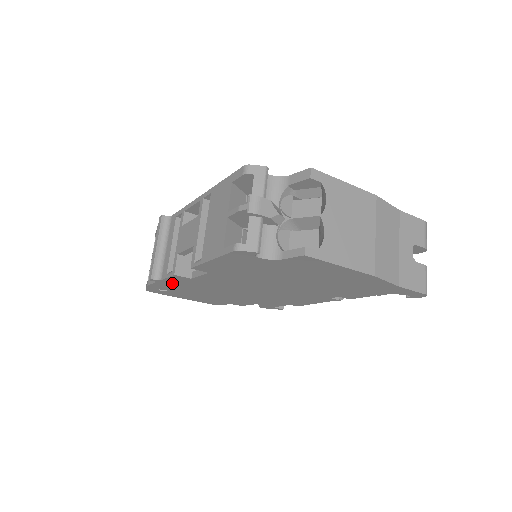
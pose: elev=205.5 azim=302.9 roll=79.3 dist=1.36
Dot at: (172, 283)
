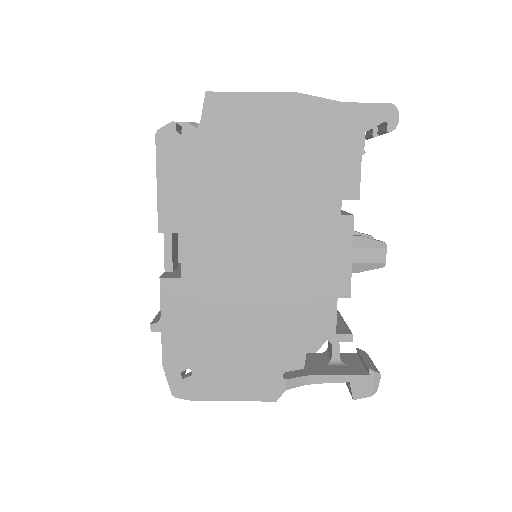
Dot at: (177, 322)
